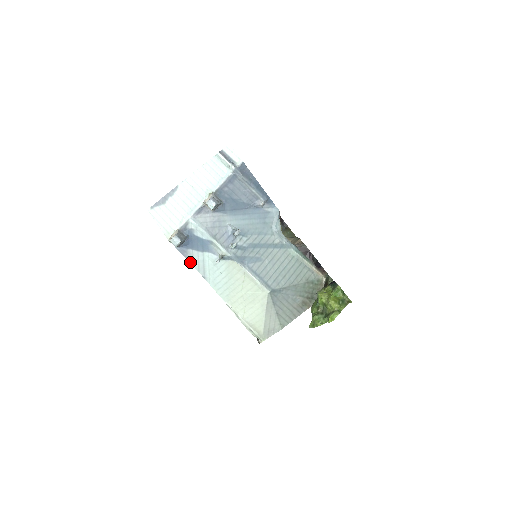
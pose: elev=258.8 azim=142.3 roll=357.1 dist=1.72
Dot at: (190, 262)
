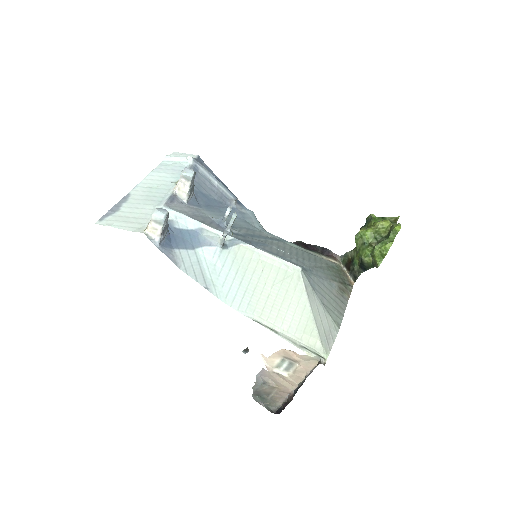
Dot at: (180, 269)
